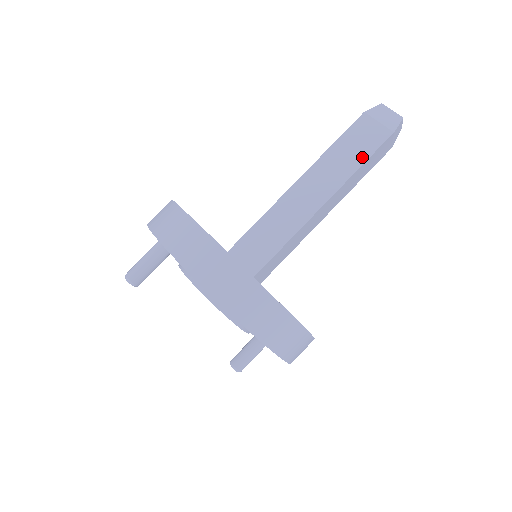
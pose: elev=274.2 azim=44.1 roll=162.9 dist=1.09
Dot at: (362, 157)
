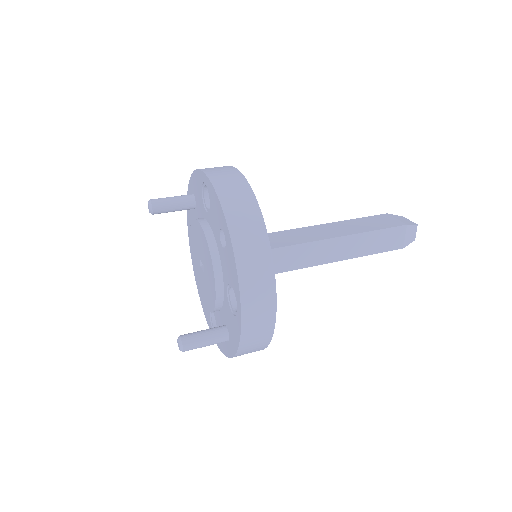
Dot at: (375, 228)
